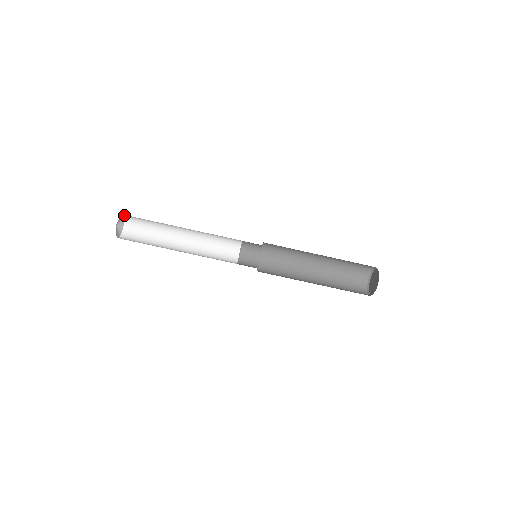
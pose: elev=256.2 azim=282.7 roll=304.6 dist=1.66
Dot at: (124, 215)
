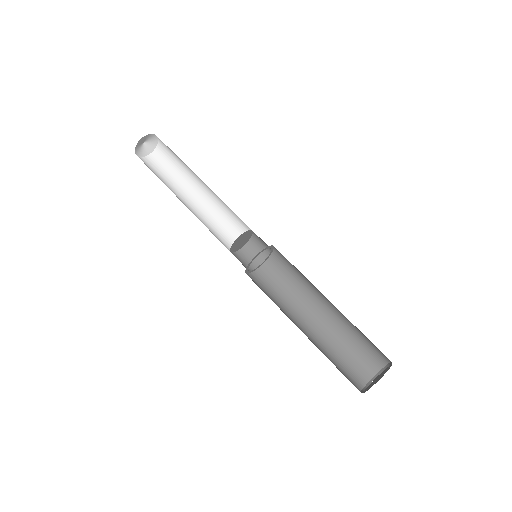
Dot at: (153, 152)
